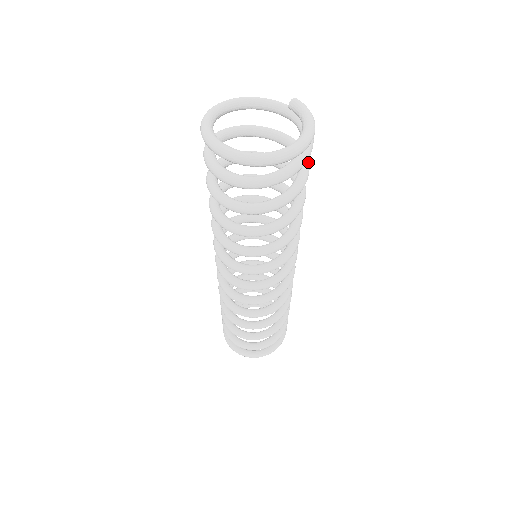
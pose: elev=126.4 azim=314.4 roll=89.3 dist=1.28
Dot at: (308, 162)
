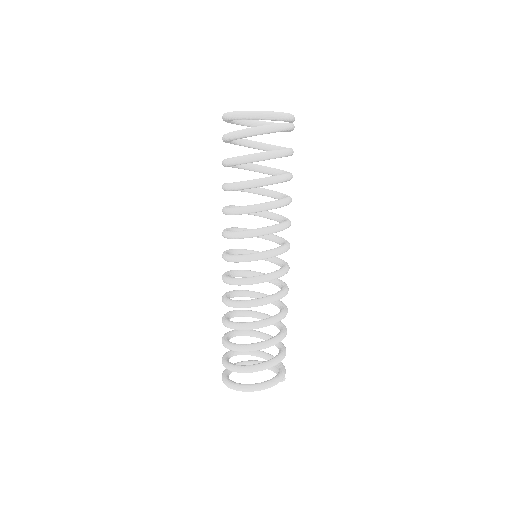
Dot at: (282, 151)
